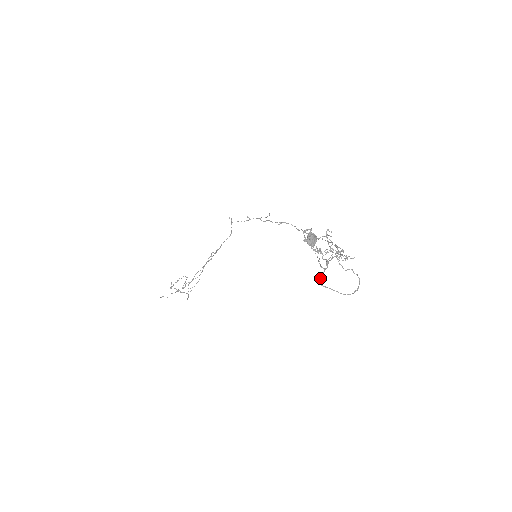
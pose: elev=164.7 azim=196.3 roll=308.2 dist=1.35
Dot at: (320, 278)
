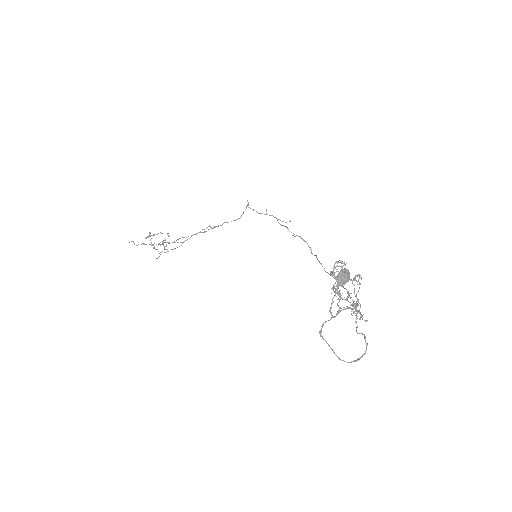
Dot at: (323, 324)
